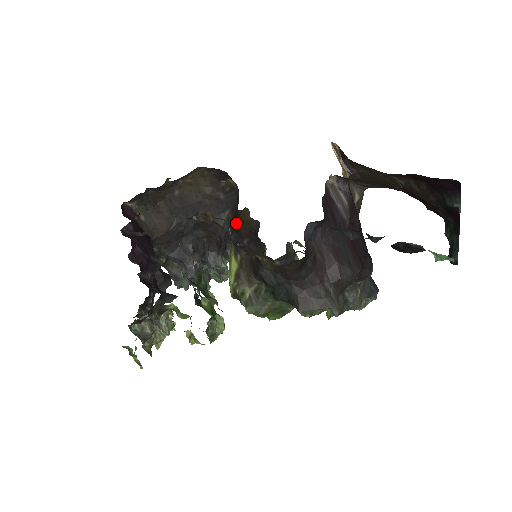
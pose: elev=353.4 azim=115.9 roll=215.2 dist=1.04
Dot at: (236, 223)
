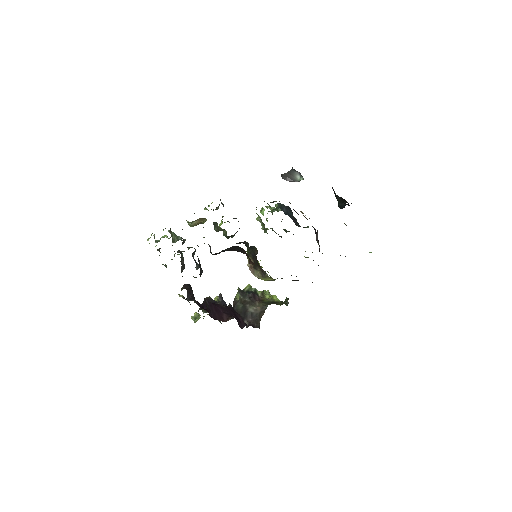
Dot at: occluded
